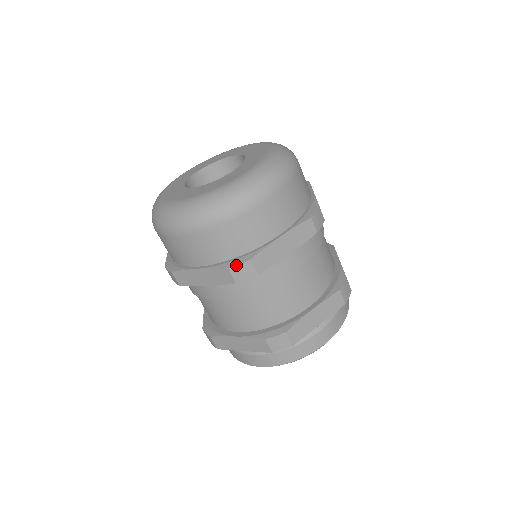
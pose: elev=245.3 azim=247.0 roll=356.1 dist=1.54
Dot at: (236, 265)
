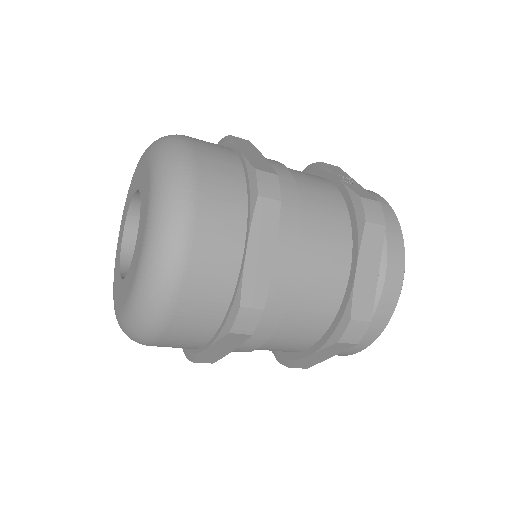
Dot at: (233, 324)
